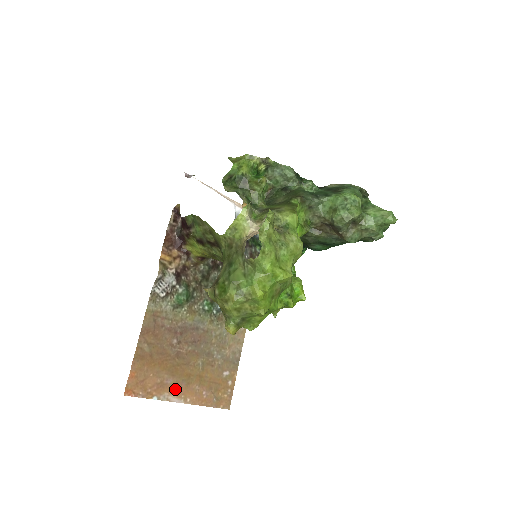
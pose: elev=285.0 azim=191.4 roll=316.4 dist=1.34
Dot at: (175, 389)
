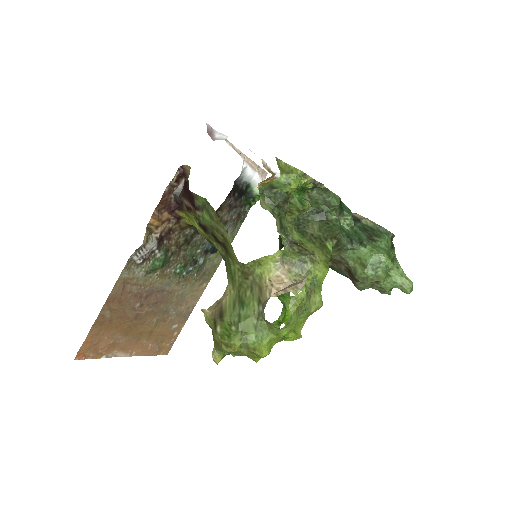
Dot at: (125, 346)
